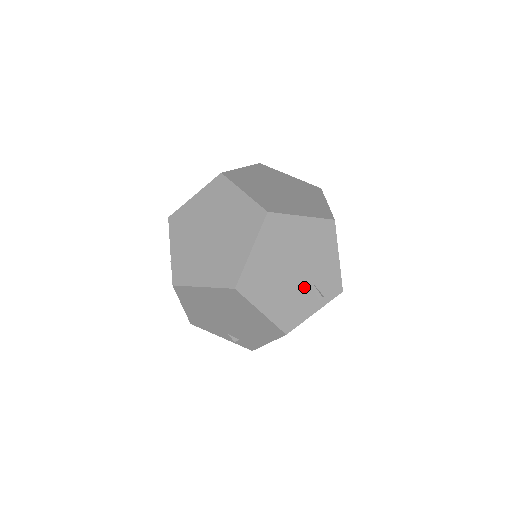
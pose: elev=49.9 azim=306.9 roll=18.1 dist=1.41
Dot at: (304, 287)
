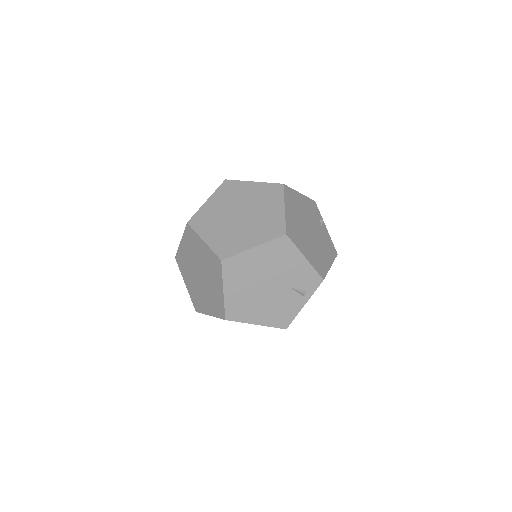
Dot at: (284, 293)
